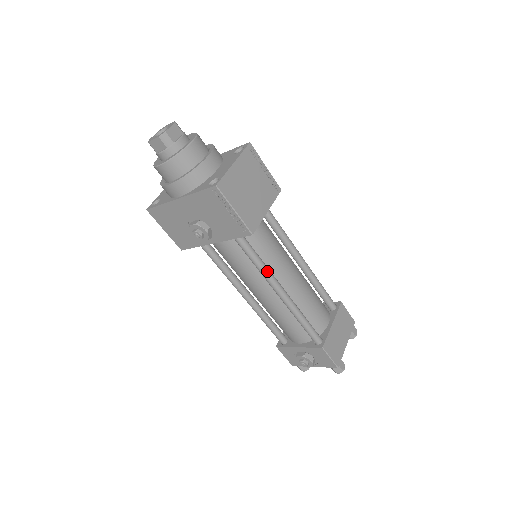
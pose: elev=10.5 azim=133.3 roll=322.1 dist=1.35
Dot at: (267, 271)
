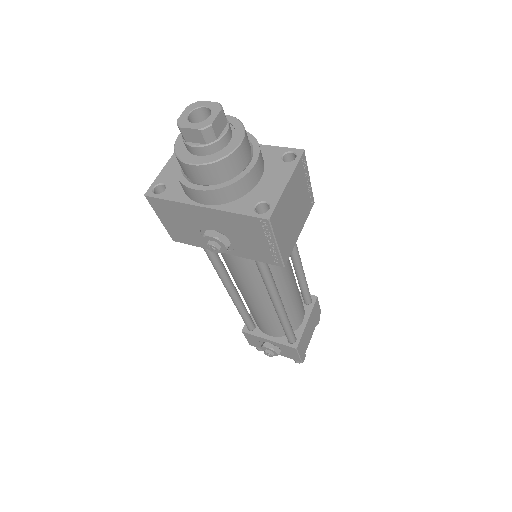
Dot at: (274, 287)
